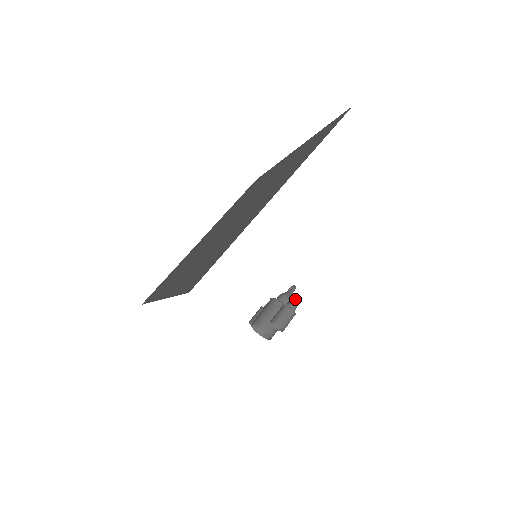
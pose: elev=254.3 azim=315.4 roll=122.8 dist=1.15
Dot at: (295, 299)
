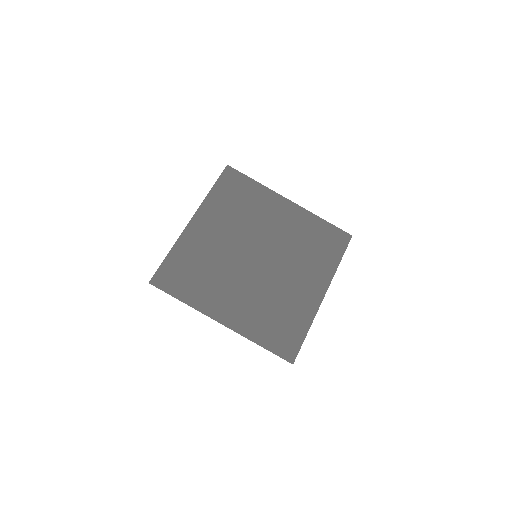
Dot at: occluded
